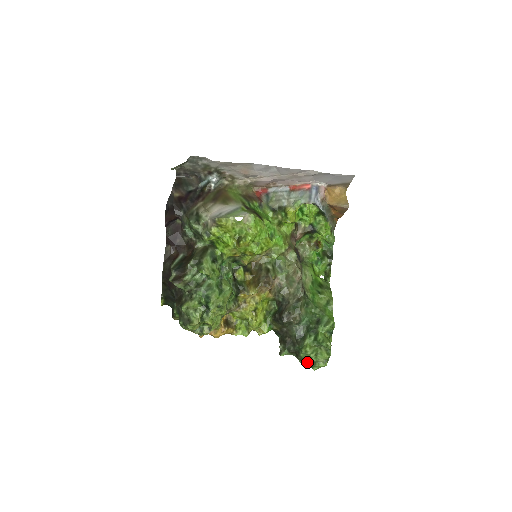
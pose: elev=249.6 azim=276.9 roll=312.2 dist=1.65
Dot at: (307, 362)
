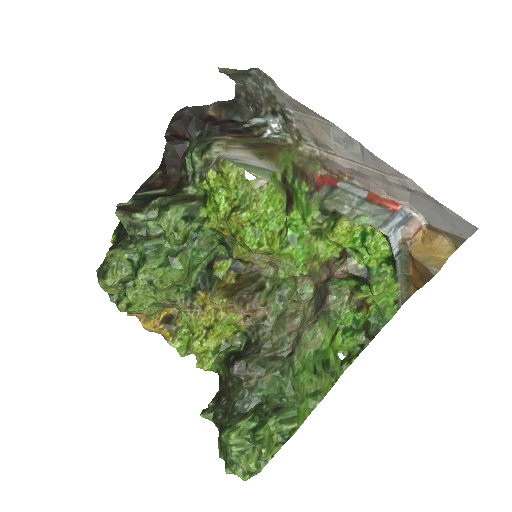
Dot at: (225, 452)
